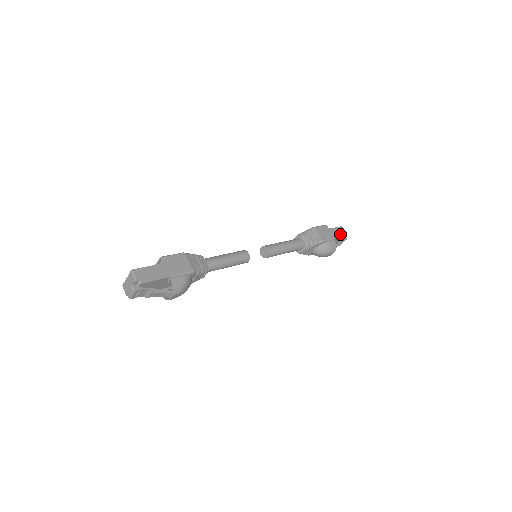
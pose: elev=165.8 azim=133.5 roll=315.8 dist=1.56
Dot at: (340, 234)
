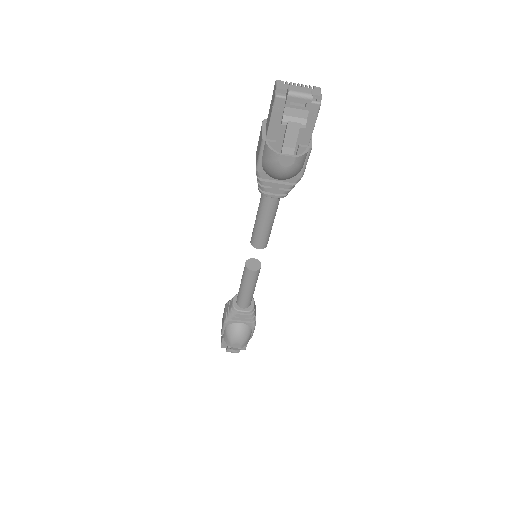
Dot at: occluded
